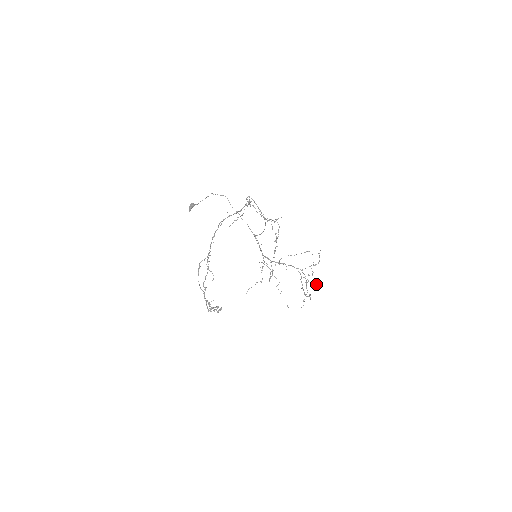
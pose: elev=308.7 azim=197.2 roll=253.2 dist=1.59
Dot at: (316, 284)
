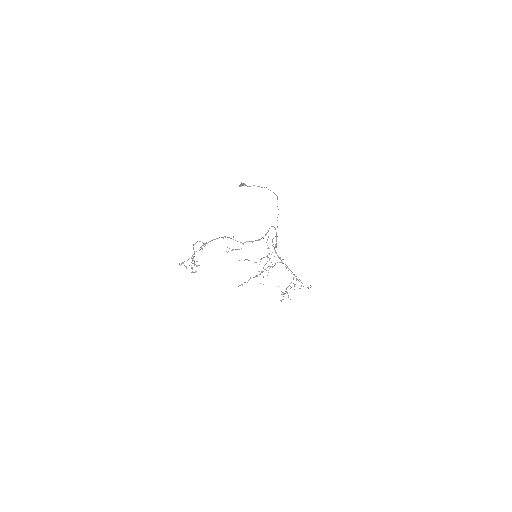
Dot at: occluded
